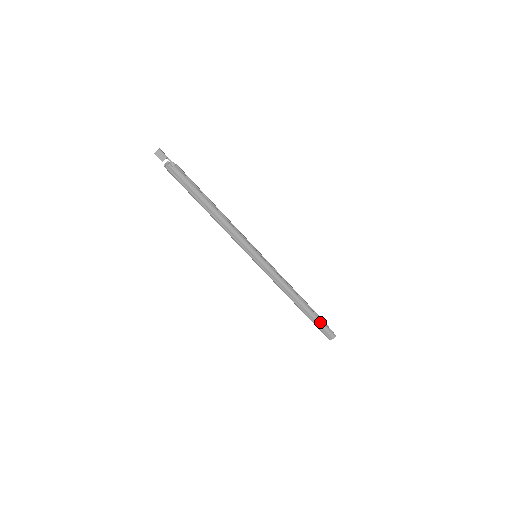
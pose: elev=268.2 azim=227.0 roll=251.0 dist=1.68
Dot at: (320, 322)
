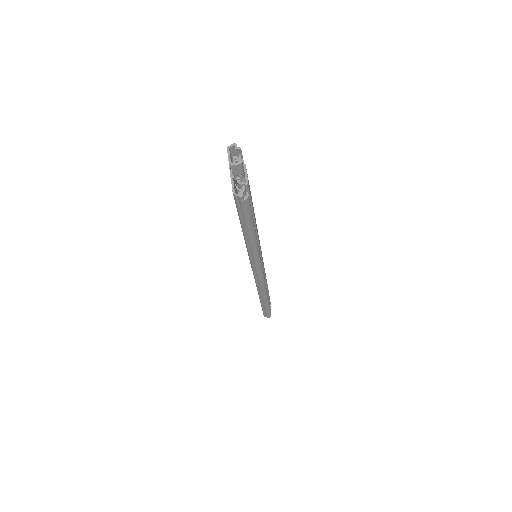
Dot at: (268, 310)
